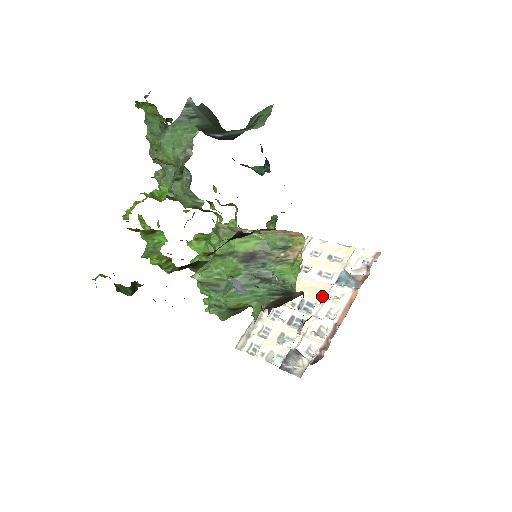
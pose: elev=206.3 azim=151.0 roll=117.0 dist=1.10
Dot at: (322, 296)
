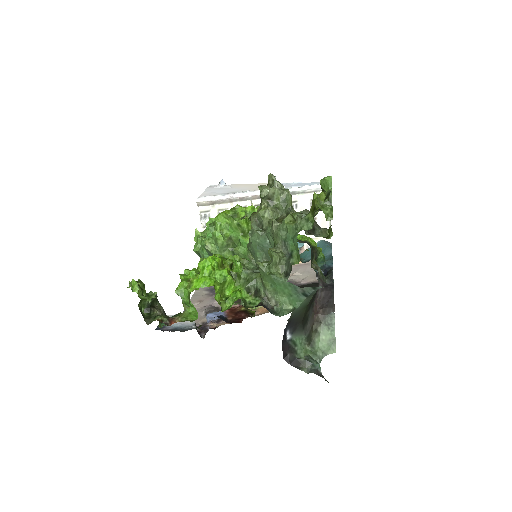
Dot at: occluded
